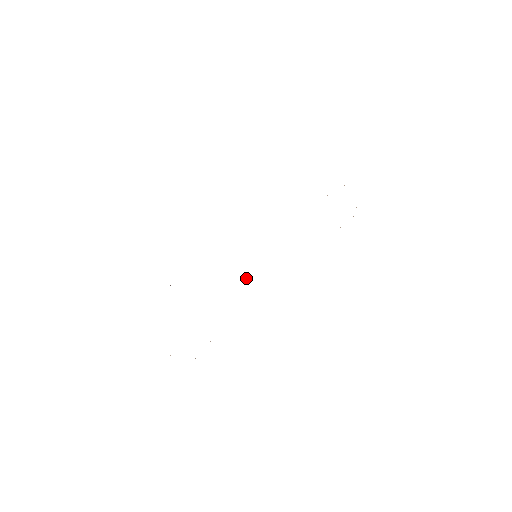
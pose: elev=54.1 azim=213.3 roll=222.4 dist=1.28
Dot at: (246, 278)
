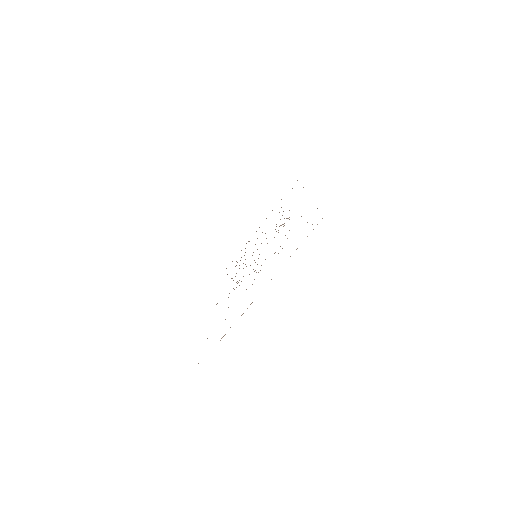
Dot at: occluded
